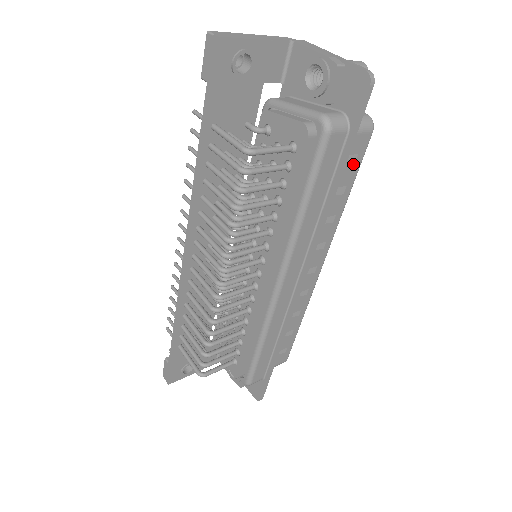
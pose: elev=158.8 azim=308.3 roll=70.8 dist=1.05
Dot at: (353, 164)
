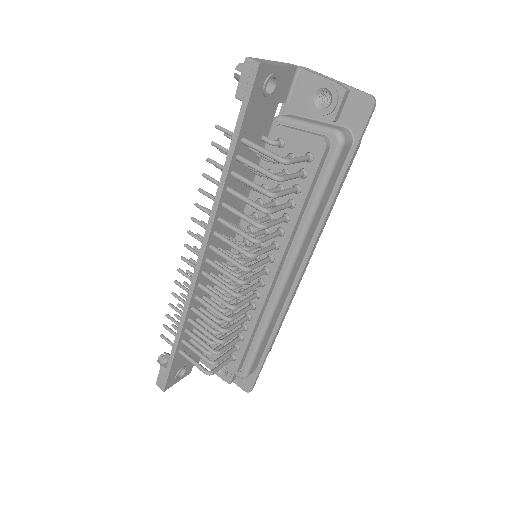
Dot at: occluded
